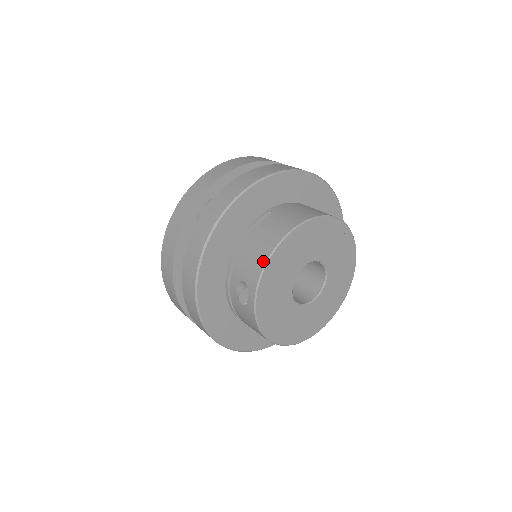
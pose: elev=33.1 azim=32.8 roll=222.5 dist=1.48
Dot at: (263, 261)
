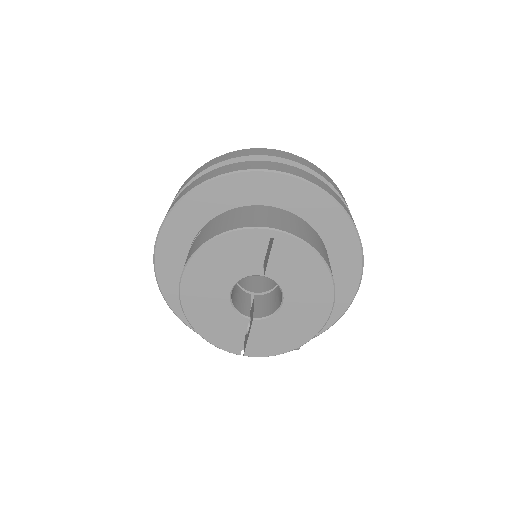
Dot at: (179, 293)
